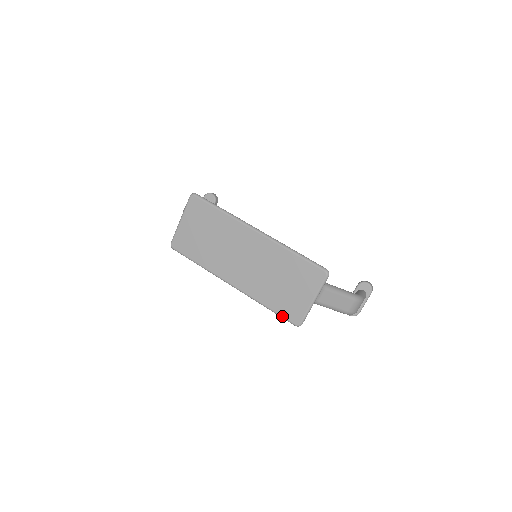
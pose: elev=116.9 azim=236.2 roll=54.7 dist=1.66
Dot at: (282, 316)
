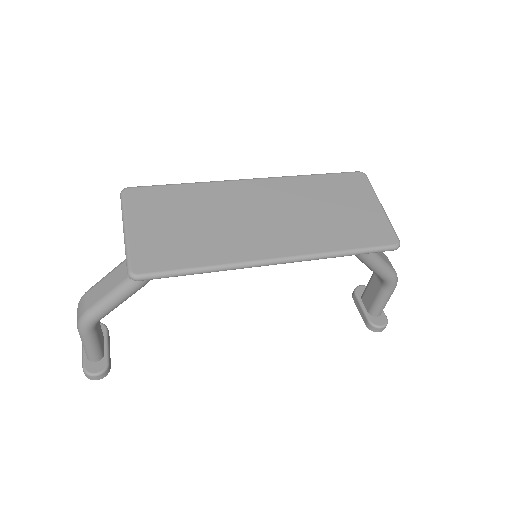
Dot at: (372, 246)
